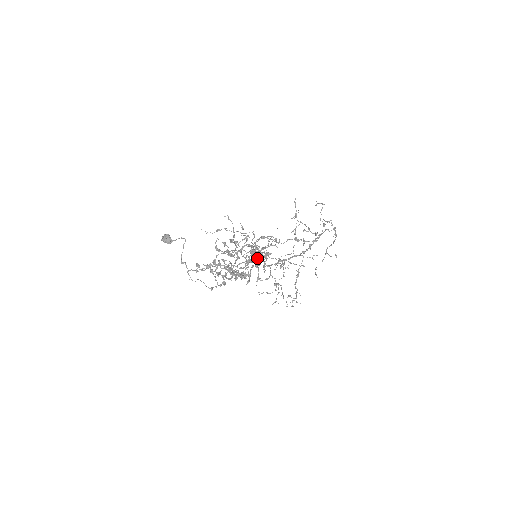
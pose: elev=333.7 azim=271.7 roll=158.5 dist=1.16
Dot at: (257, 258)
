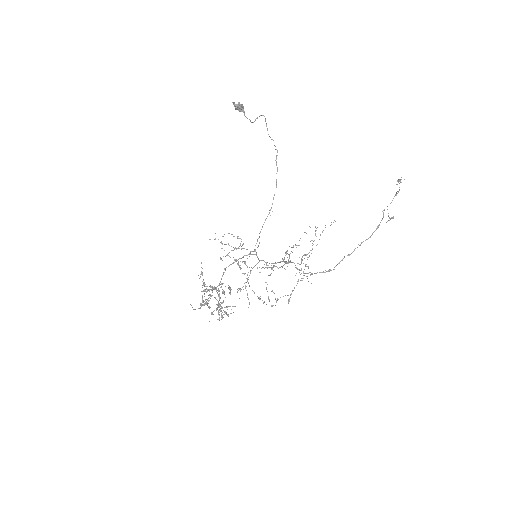
Dot at: (257, 257)
